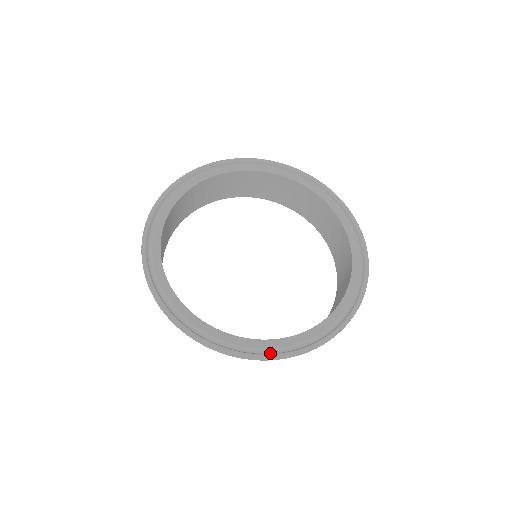
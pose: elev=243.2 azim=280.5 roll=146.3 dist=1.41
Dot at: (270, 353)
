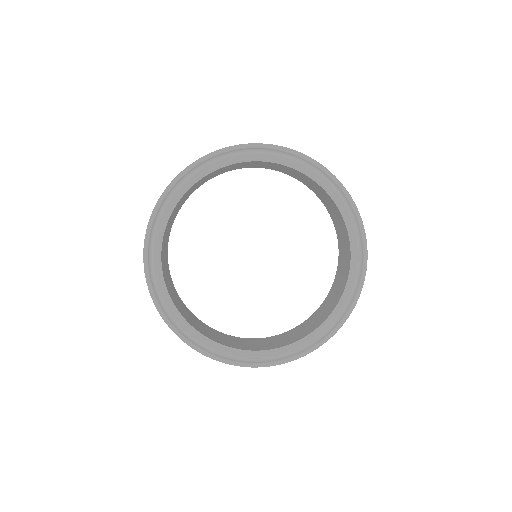
Dot at: (212, 352)
